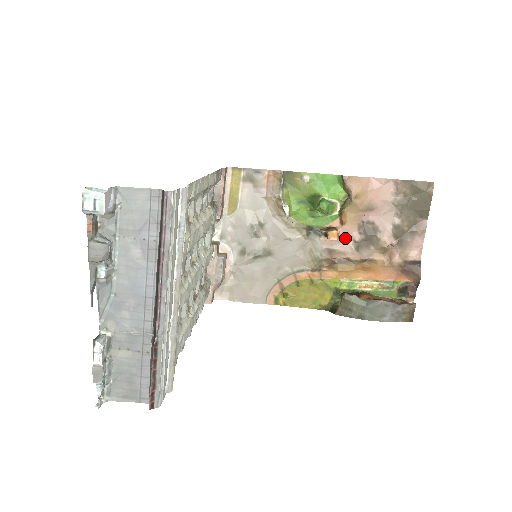
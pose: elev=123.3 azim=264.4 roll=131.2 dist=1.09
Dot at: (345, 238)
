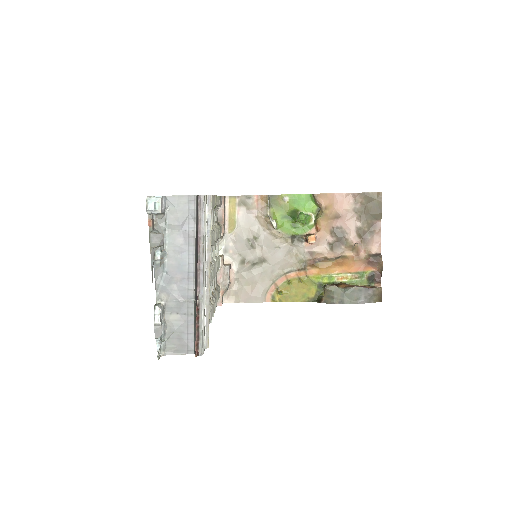
Dot at: (321, 241)
